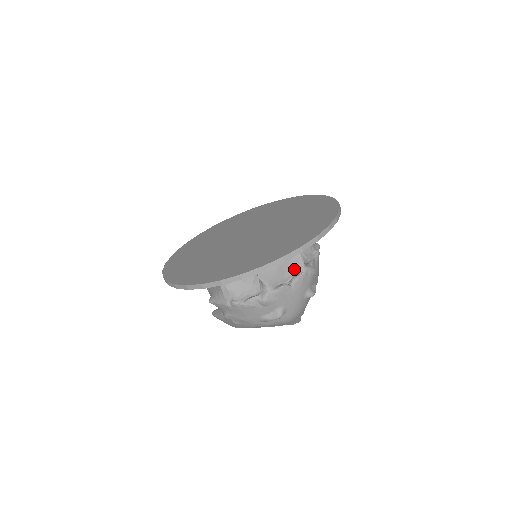
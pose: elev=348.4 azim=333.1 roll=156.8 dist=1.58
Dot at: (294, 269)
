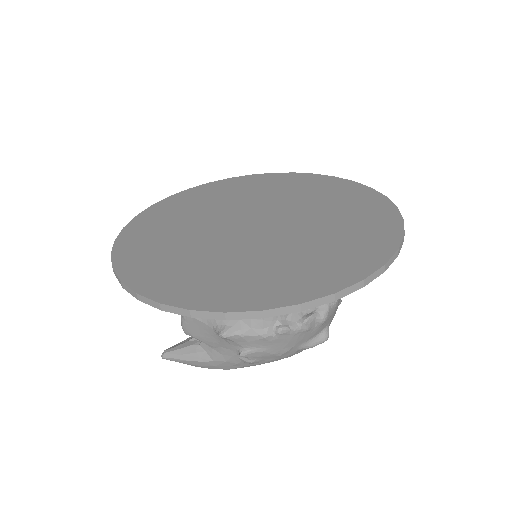
Dot at: occluded
